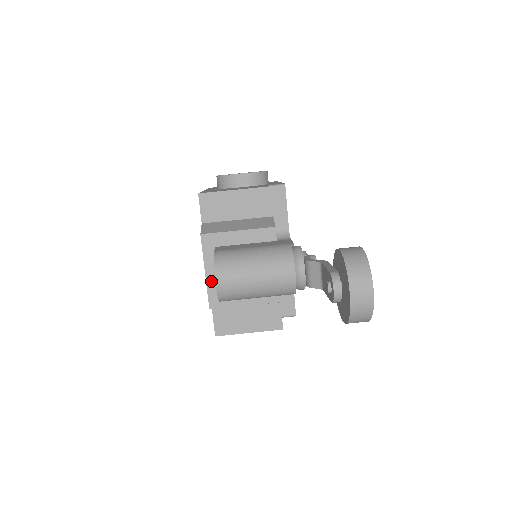
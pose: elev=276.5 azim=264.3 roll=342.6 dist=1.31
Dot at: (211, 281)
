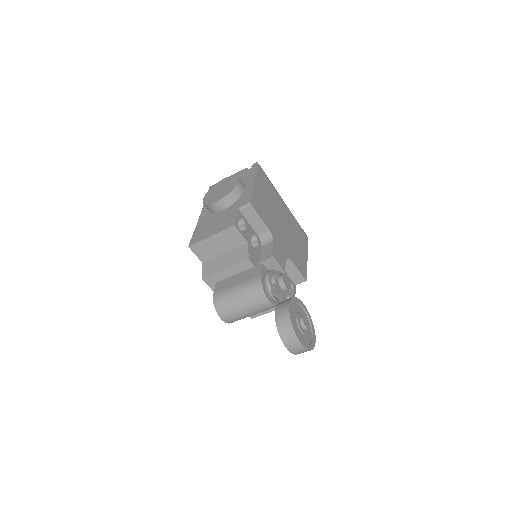
Dot at: occluded
